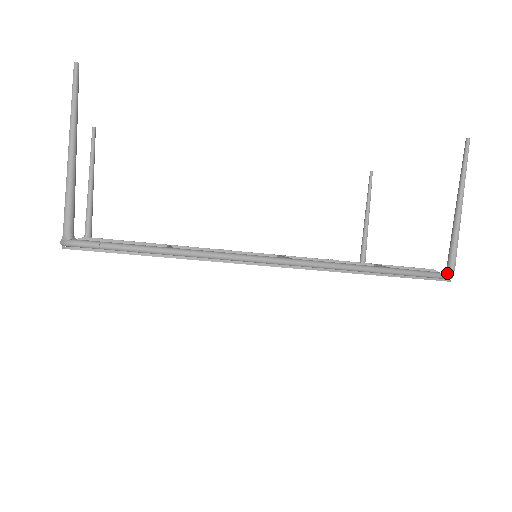
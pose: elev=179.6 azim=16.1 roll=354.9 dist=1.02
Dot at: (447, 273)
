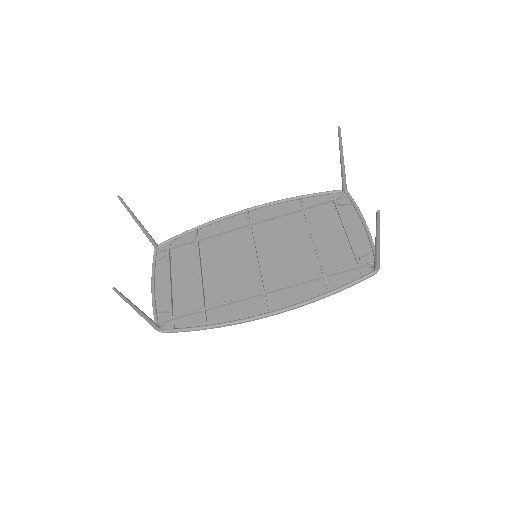
Dot at: (373, 273)
